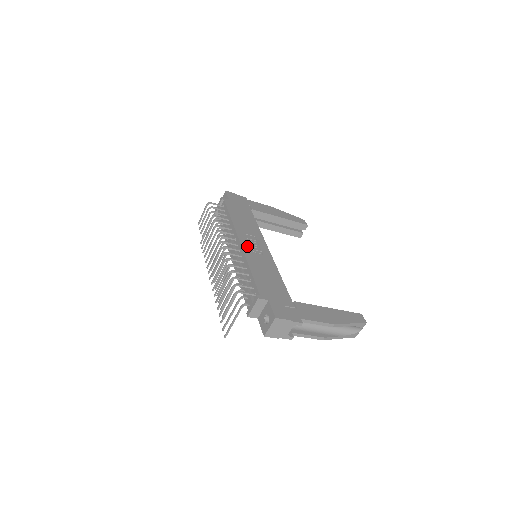
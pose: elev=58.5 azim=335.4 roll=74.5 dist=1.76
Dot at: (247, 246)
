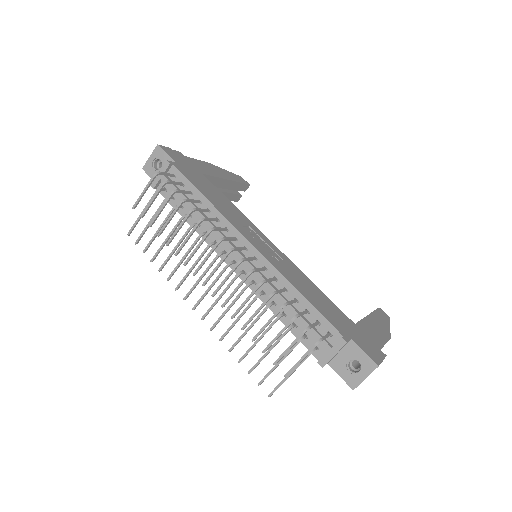
Dot at: (262, 249)
